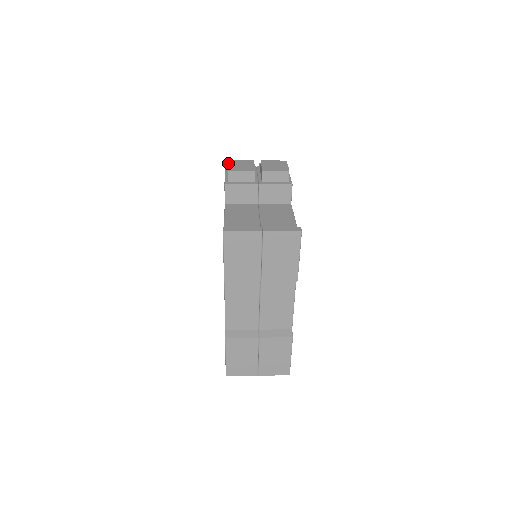
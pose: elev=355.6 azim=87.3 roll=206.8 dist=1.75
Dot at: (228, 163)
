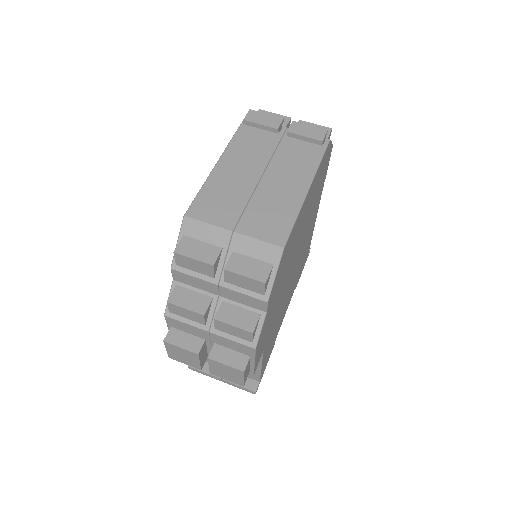
Dot at: (165, 347)
